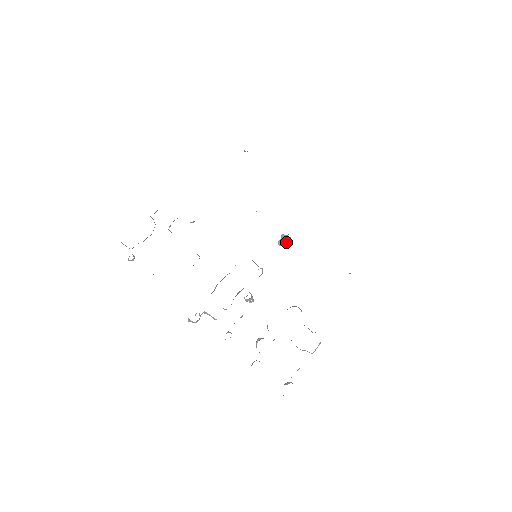
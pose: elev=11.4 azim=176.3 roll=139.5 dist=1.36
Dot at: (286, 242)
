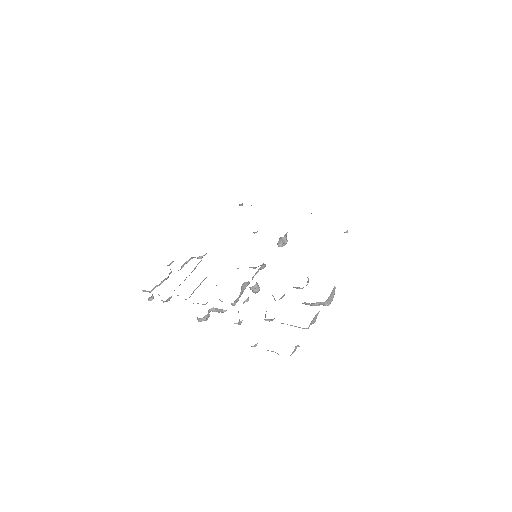
Dot at: (283, 239)
